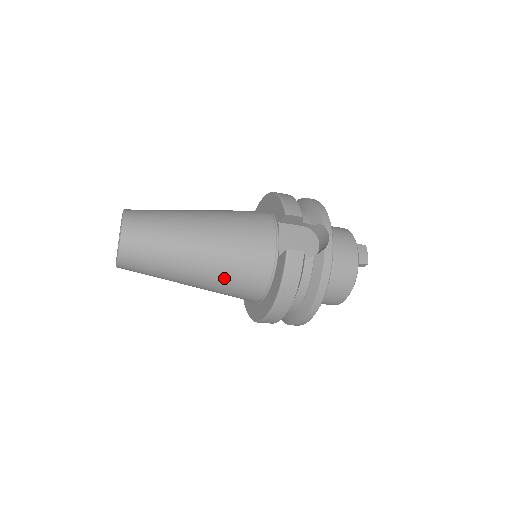
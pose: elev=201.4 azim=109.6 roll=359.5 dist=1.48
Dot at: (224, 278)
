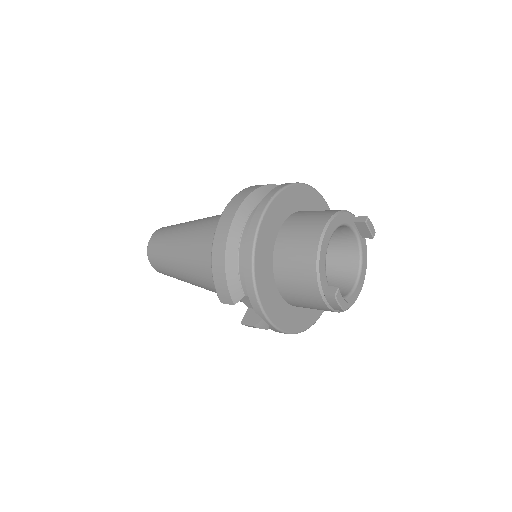
Dot at: occluded
